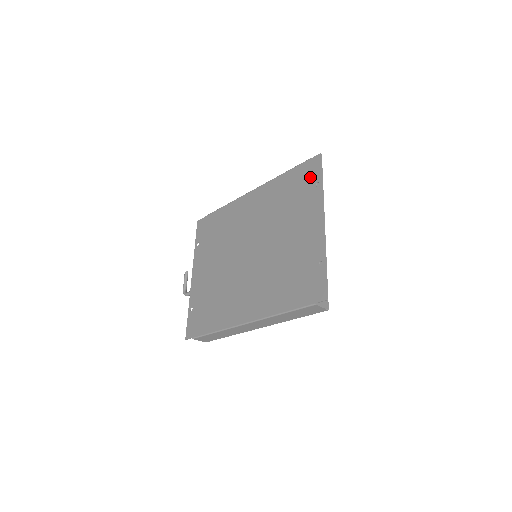
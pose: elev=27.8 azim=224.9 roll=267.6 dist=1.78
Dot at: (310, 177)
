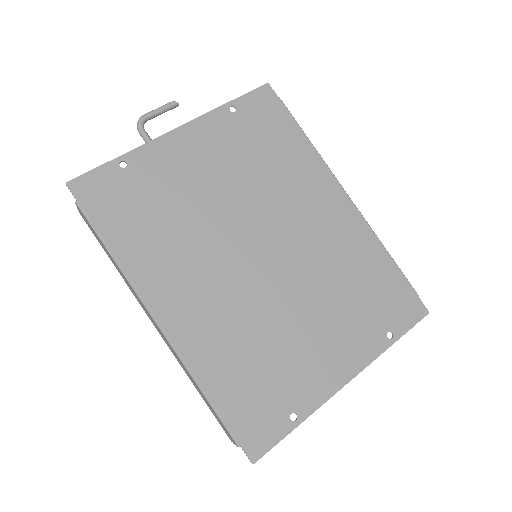
Dot at: (396, 314)
